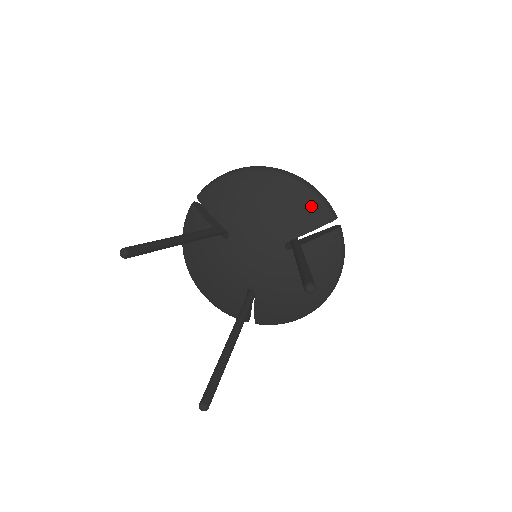
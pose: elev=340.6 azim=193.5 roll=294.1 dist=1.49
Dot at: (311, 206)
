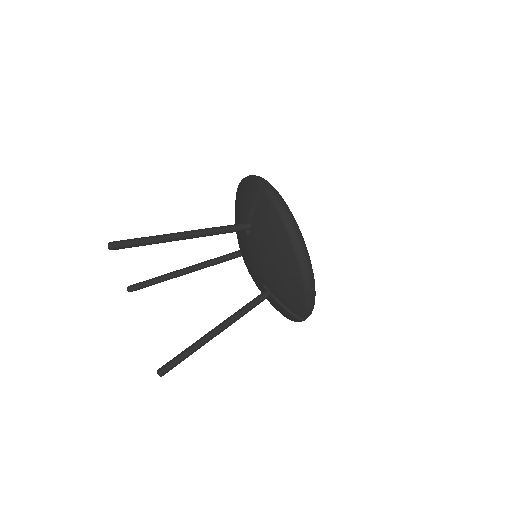
Dot at: (294, 302)
